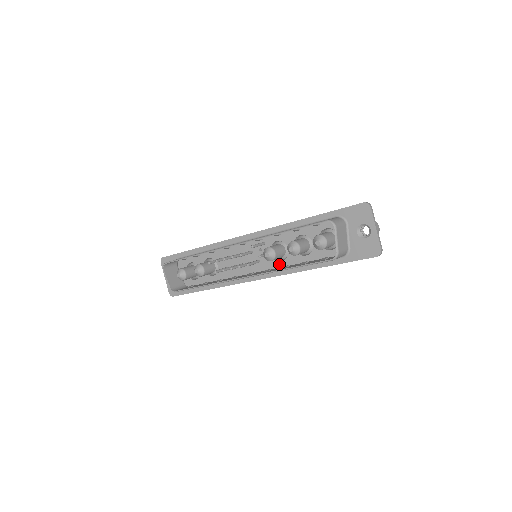
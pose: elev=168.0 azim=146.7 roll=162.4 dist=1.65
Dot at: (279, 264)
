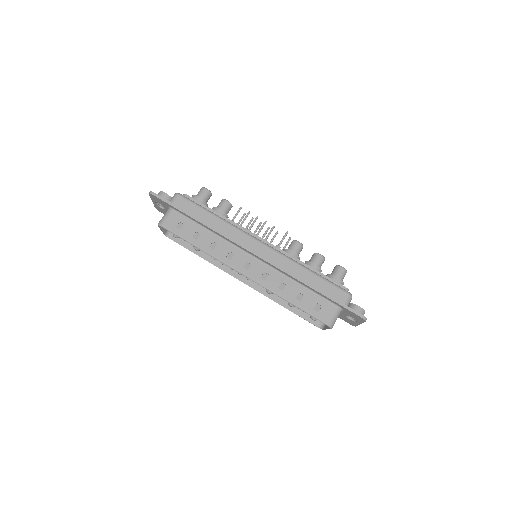
Dot at: occluded
